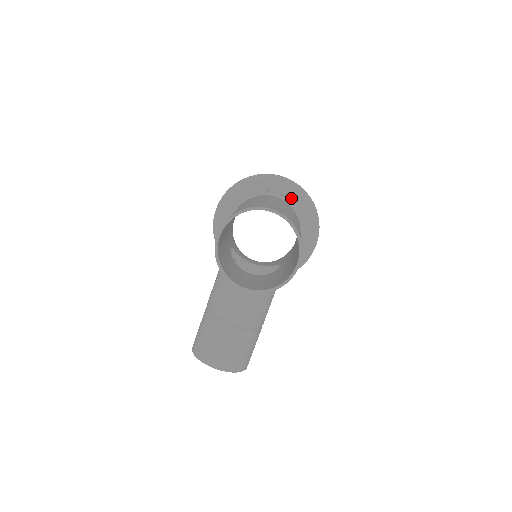
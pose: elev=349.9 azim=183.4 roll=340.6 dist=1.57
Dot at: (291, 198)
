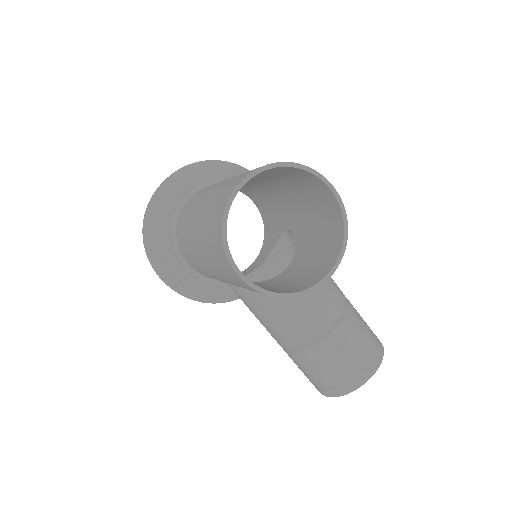
Dot at: (202, 180)
